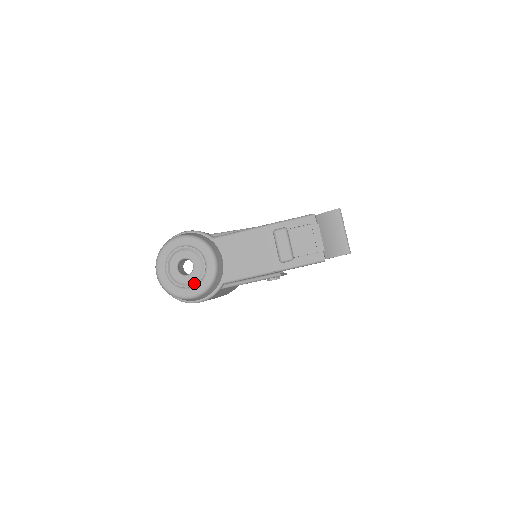
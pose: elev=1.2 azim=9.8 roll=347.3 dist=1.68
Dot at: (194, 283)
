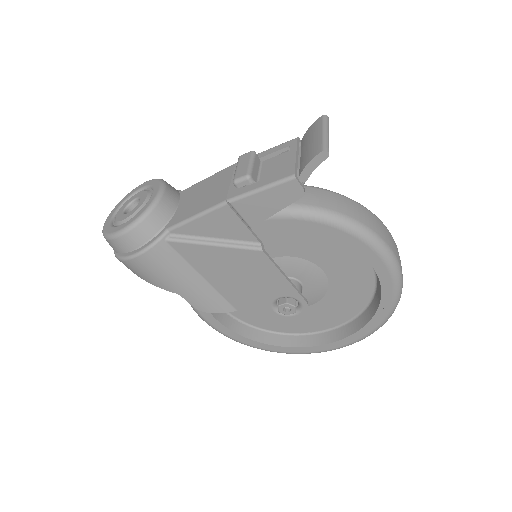
Dot at: (130, 219)
